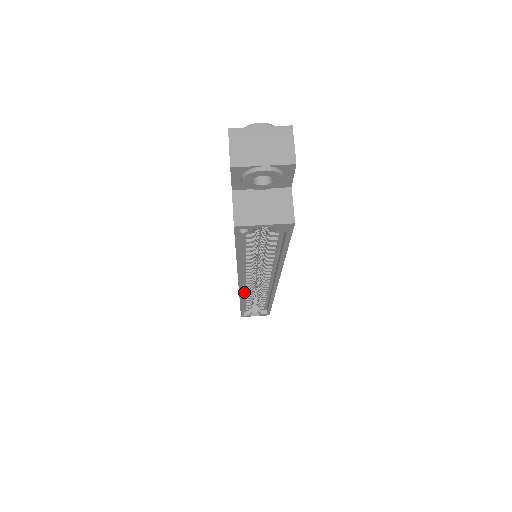
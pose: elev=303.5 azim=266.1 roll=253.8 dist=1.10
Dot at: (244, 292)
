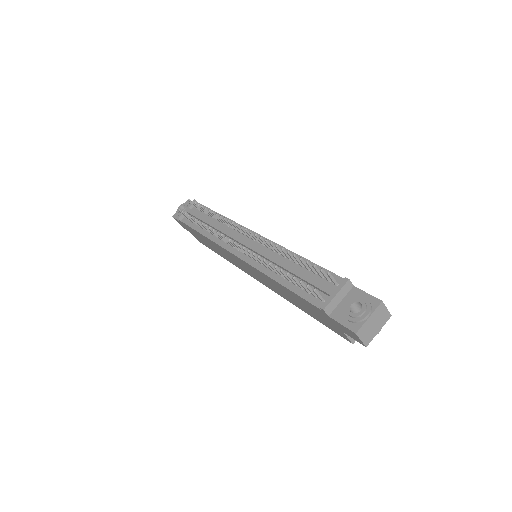
Dot at: occluded
